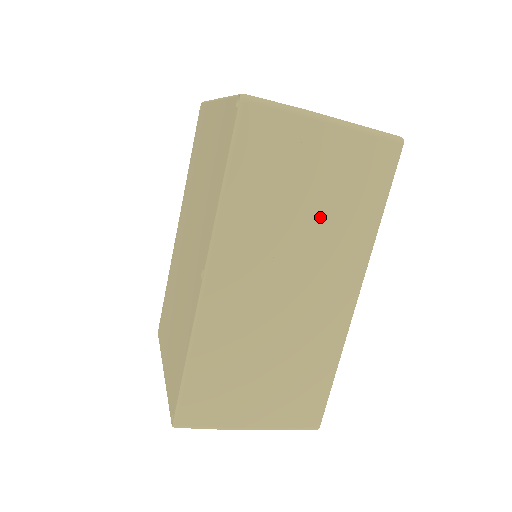
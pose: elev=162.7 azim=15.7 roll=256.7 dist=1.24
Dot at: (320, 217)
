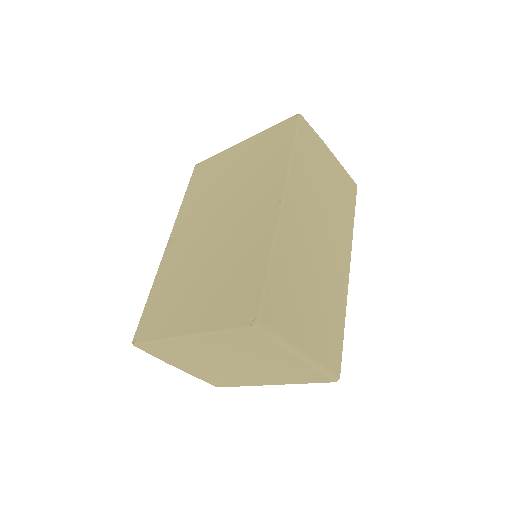
Dot at: (331, 202)
